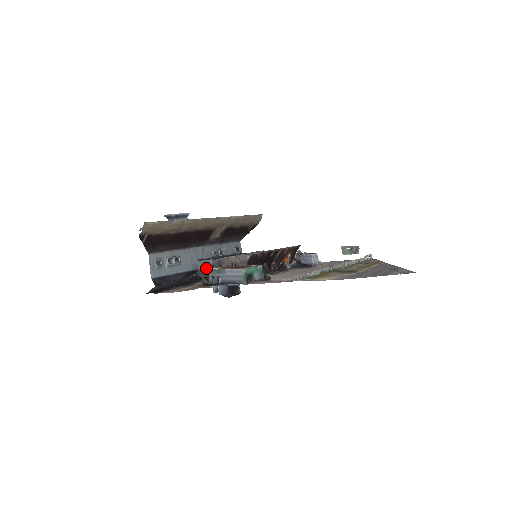
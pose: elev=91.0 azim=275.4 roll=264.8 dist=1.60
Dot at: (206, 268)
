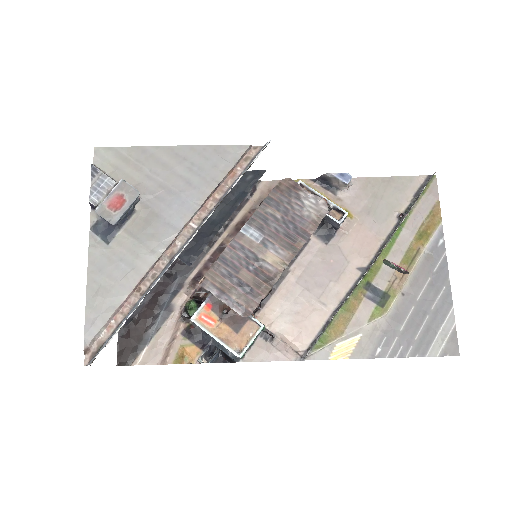
Dot at: occluded
